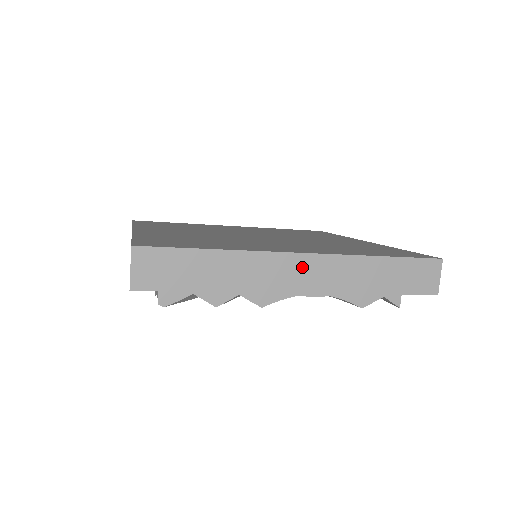
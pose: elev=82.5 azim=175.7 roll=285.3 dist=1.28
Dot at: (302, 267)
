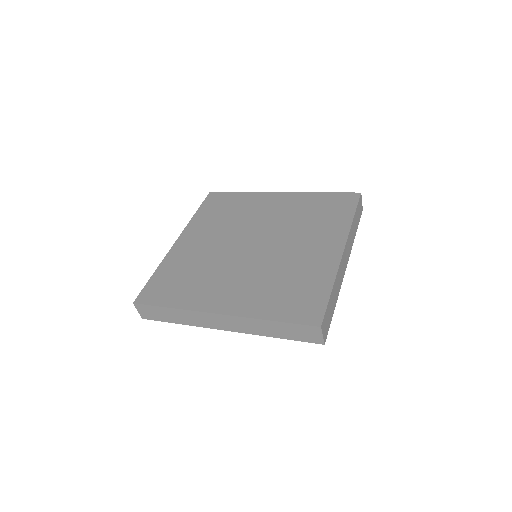
Dot at: (221, 320)
